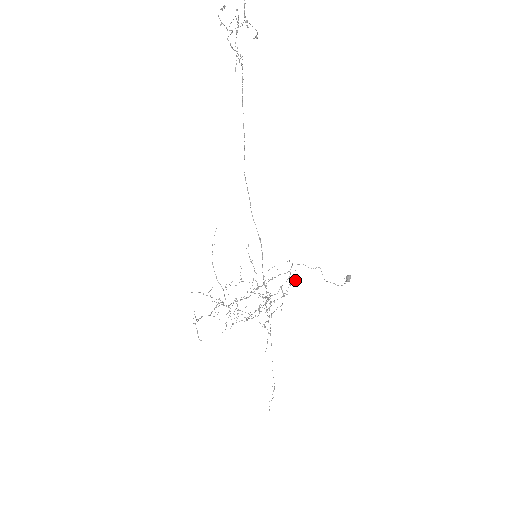
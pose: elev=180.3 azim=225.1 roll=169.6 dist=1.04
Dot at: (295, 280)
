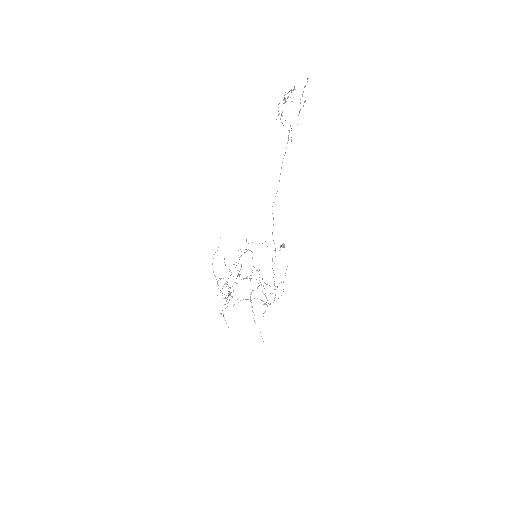
Dot at: occluded
